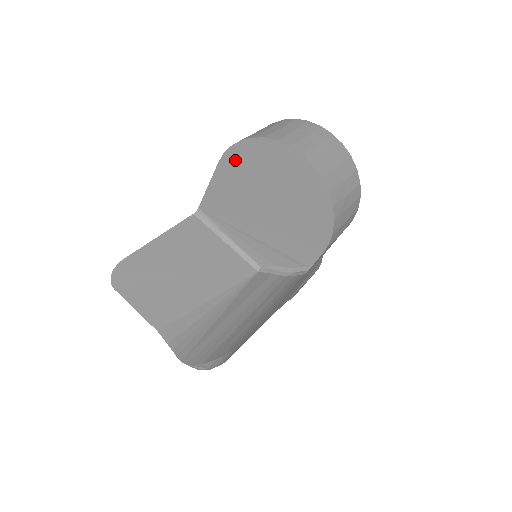
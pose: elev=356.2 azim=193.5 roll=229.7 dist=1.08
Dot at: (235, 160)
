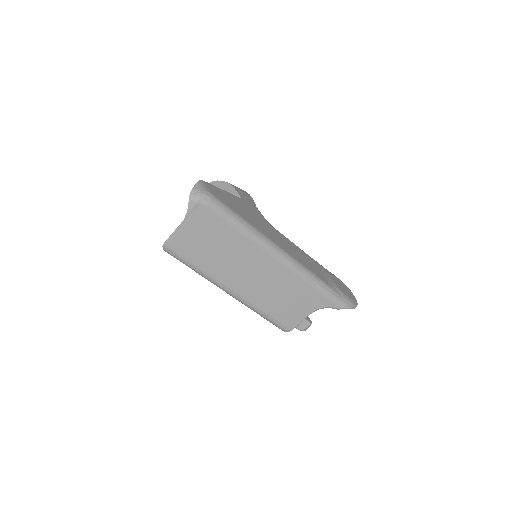
Dot at: occluded
